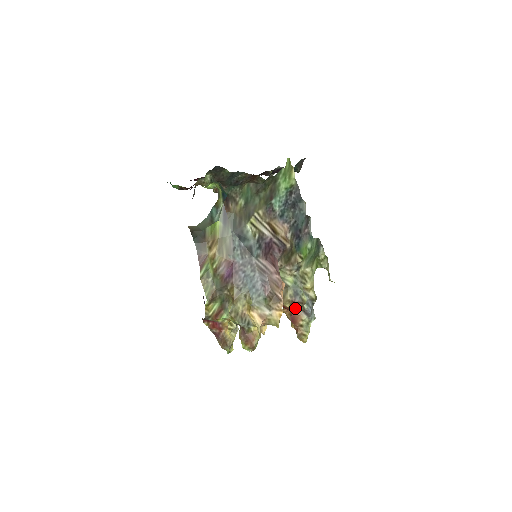
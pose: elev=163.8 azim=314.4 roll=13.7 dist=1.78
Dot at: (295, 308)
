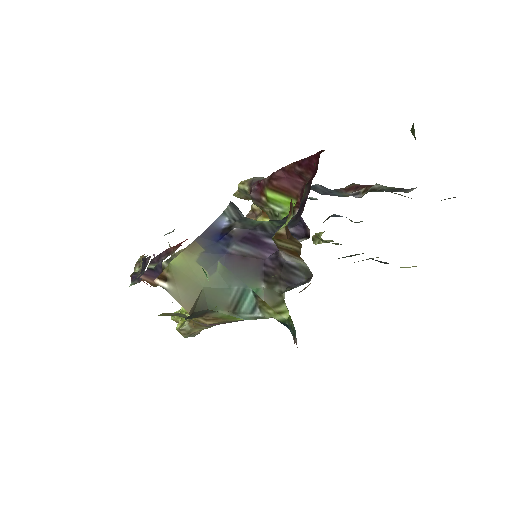
Dot at: occluded
